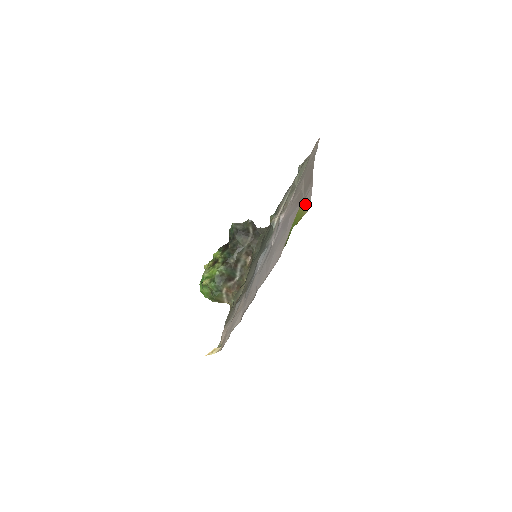
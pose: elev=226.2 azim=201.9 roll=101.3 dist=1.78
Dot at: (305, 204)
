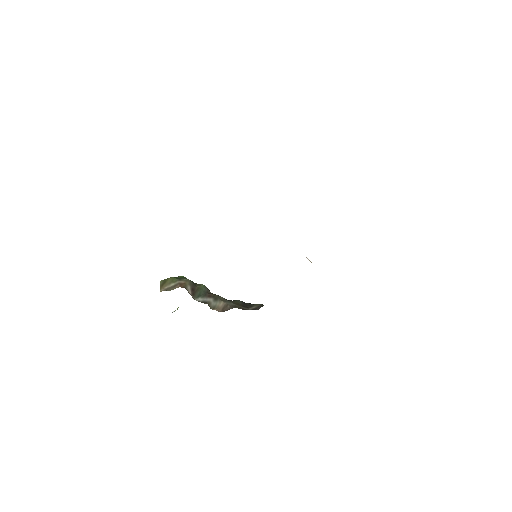
Dot at: occluded
